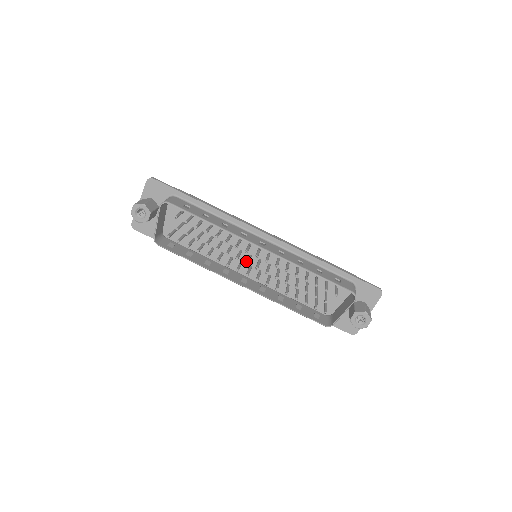
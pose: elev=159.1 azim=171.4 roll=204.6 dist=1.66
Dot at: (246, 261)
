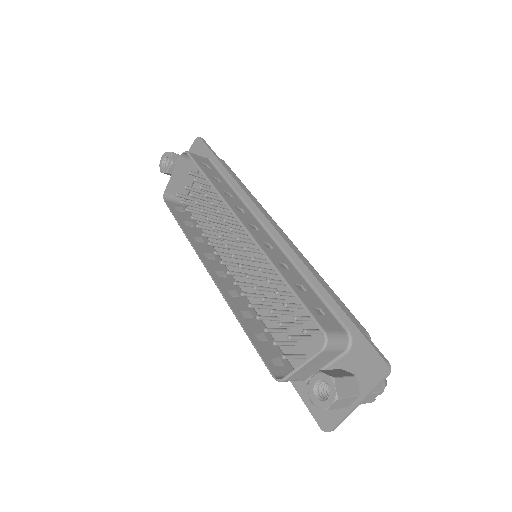
Dot at: (227, 244)
